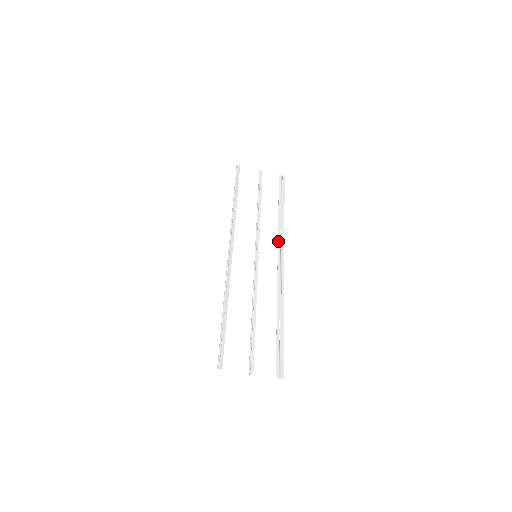
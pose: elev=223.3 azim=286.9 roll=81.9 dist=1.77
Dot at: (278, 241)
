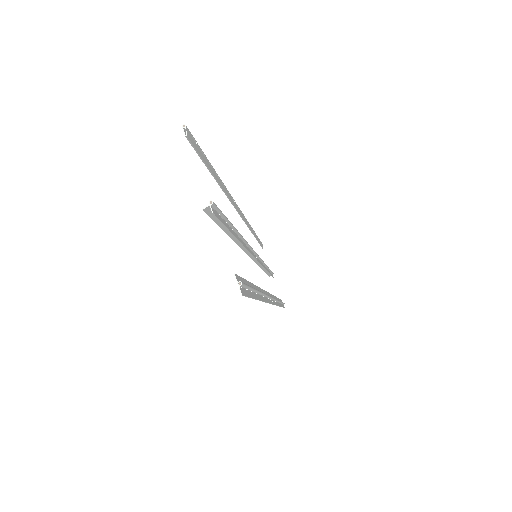
Dot at: (273, 295)
